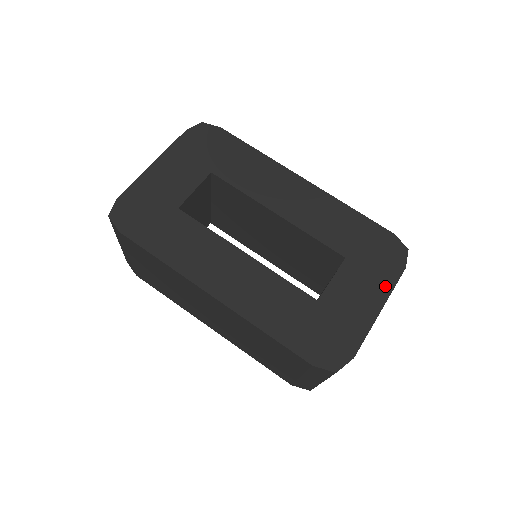
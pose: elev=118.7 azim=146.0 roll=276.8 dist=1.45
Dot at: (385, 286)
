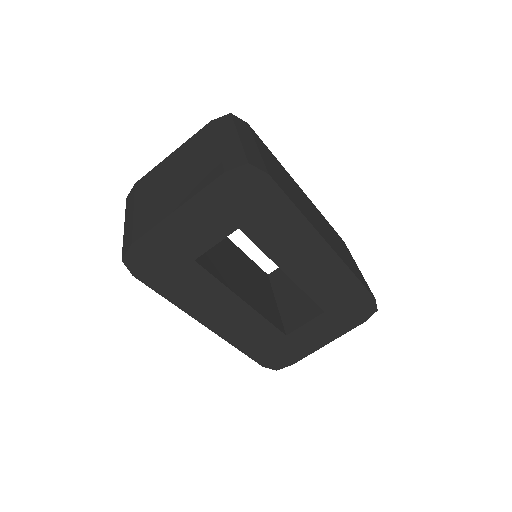
Dot at: (341, 331)
